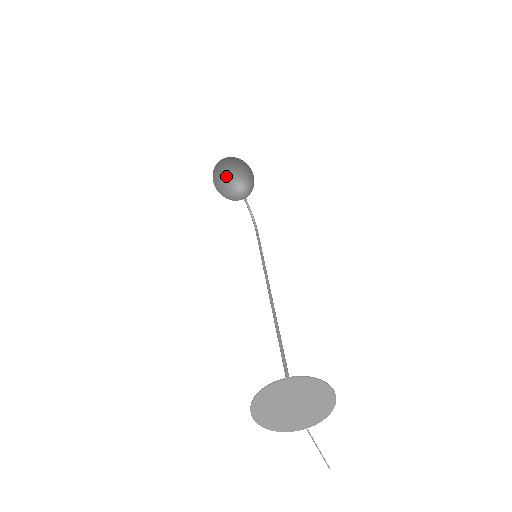
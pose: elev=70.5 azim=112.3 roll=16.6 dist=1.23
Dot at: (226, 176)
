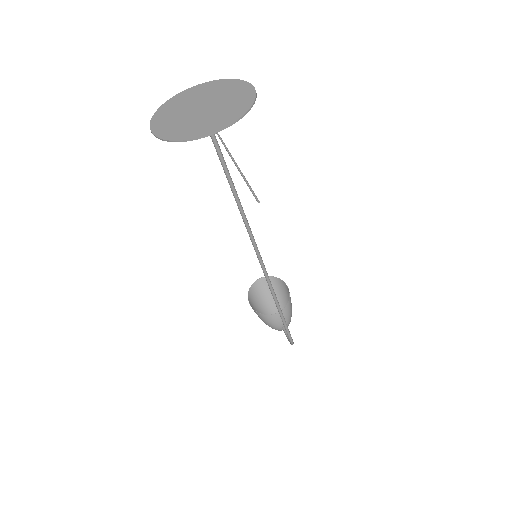
Dot at: occluded
